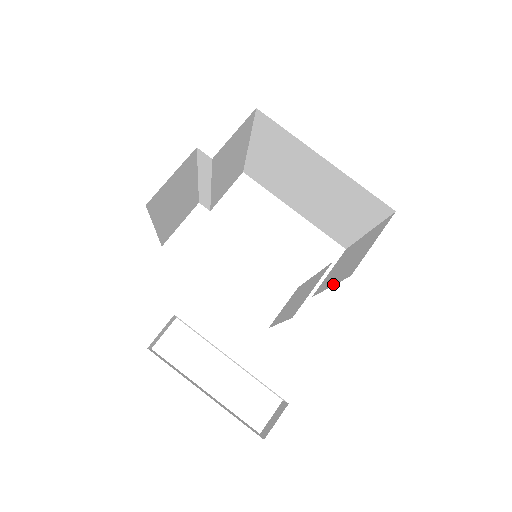
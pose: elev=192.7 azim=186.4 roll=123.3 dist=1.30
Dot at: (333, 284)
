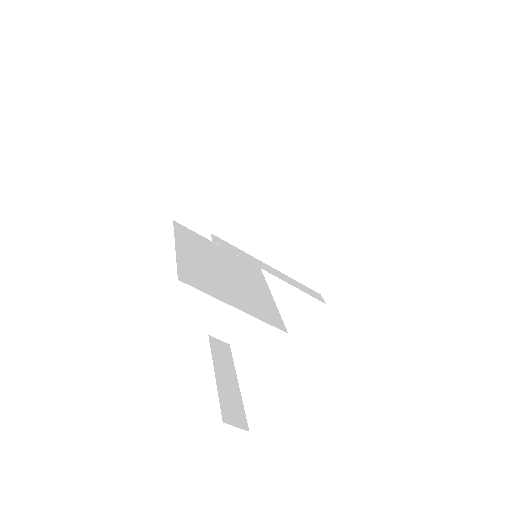
Dot at: (263, 267)
